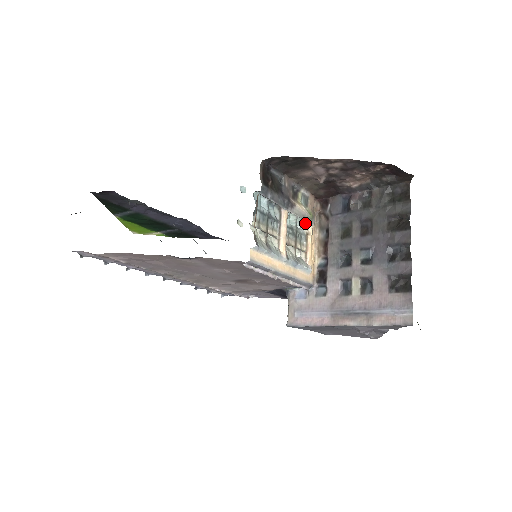
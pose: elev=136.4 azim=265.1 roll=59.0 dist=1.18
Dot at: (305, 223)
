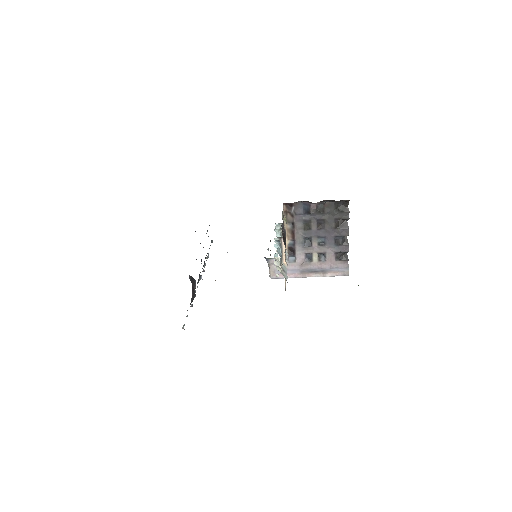
Dot at: (281, 224)
